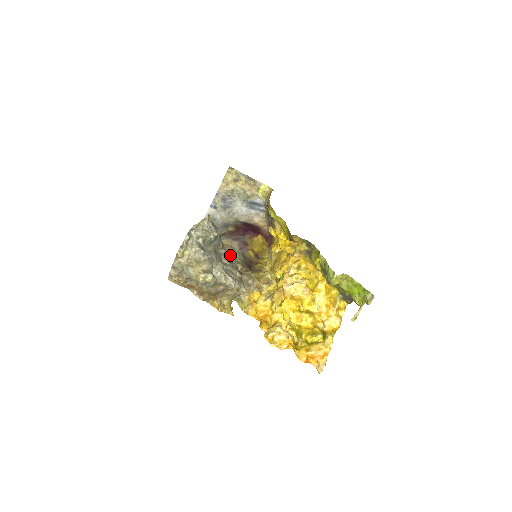
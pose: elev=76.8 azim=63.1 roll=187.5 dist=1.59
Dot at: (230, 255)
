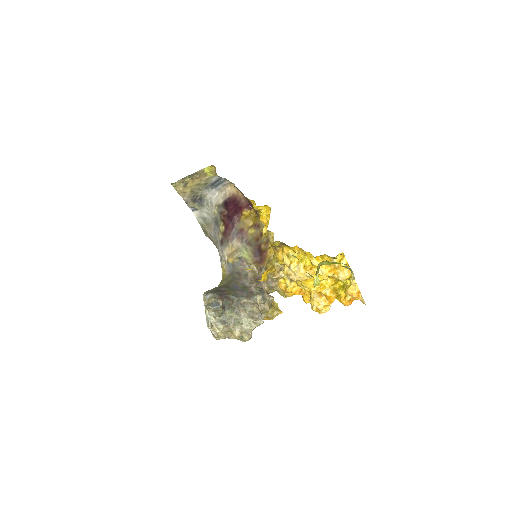
Dot at: (241, 263)
